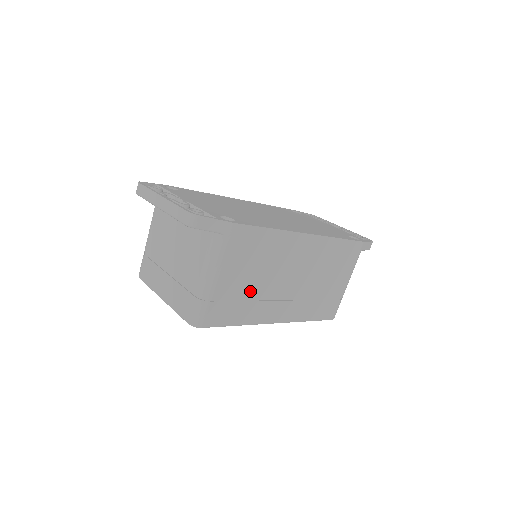
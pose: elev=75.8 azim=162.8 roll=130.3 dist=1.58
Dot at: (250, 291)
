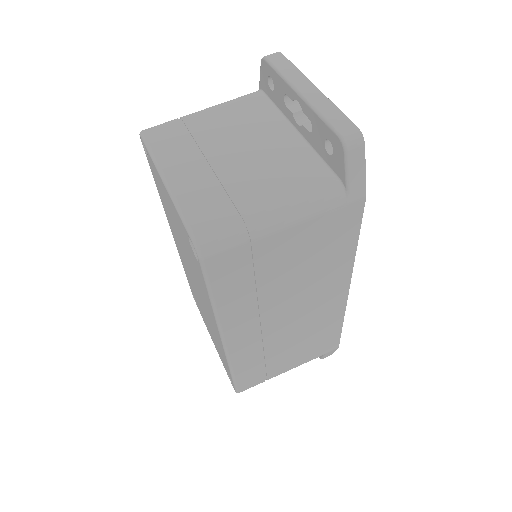
Dot at: (269, 281)
